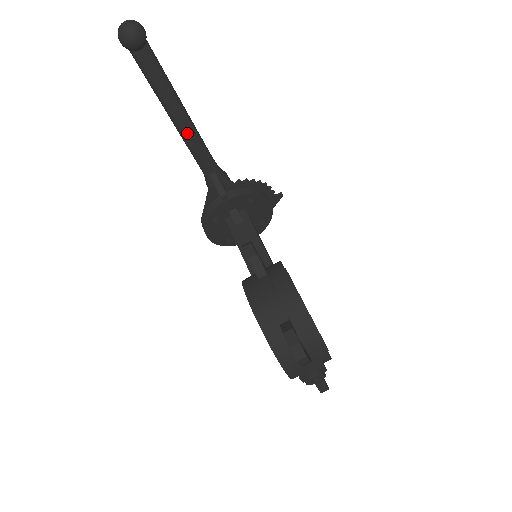
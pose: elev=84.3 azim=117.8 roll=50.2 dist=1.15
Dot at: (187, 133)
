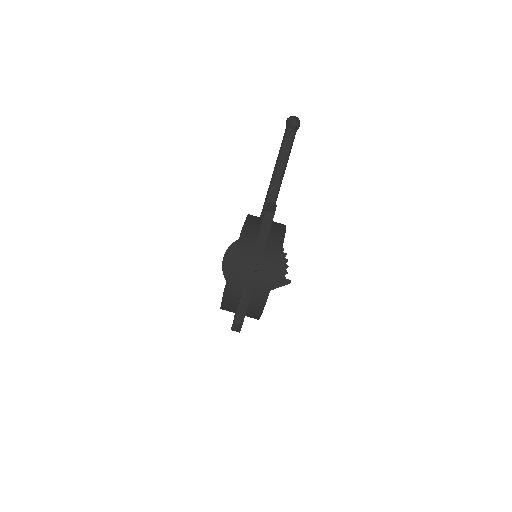
Dot at: (275, 184)
